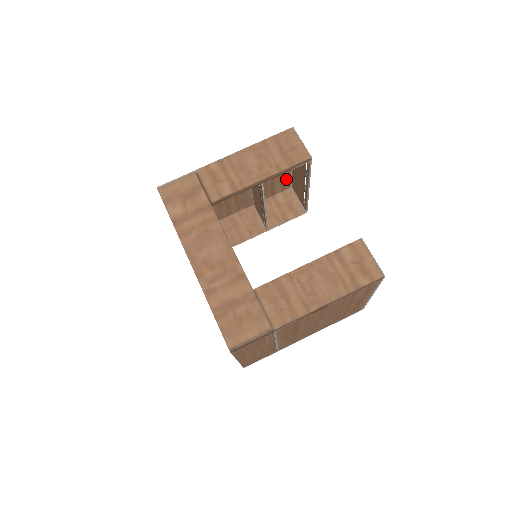
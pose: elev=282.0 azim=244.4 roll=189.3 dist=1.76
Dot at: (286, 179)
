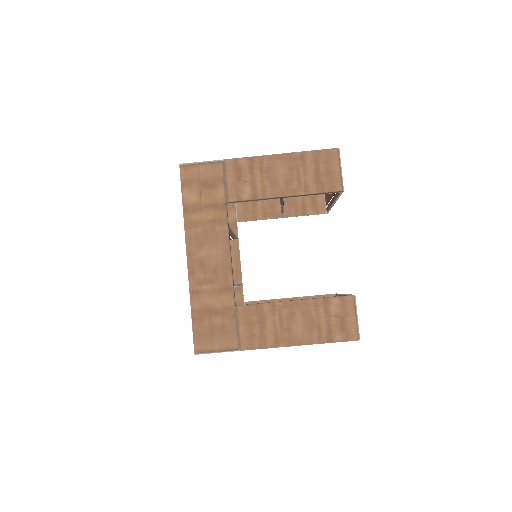
Dot at: occluded
